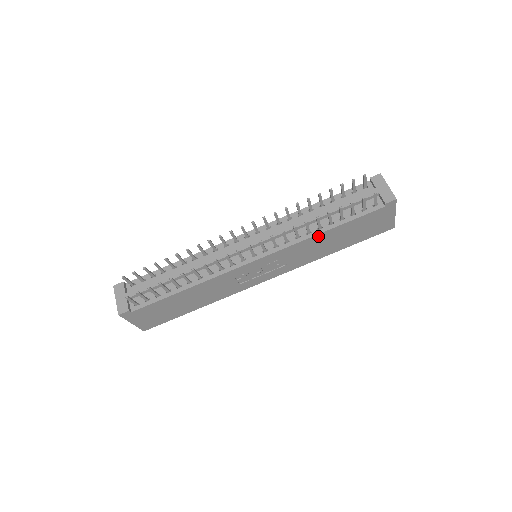
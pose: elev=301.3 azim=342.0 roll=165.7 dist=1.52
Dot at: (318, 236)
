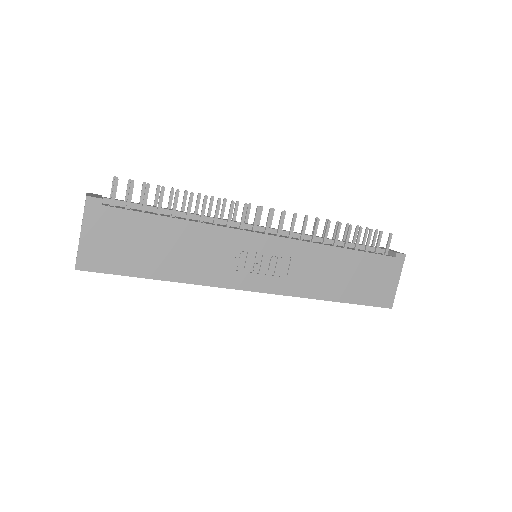
Dot at: (332, 250)
